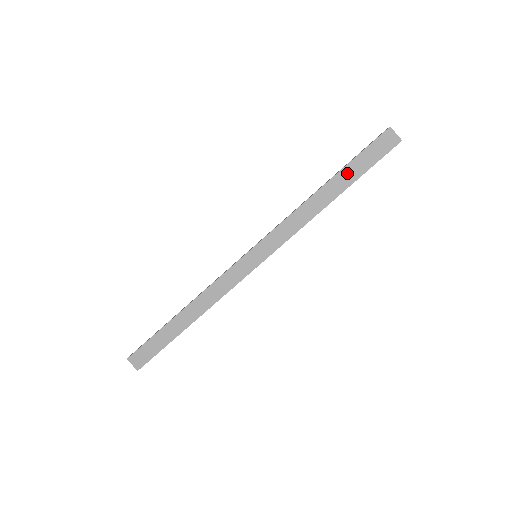
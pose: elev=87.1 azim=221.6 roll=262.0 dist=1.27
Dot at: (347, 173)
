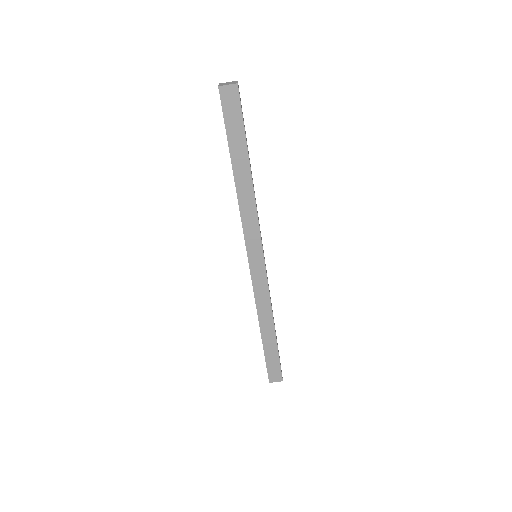
Dot at: (236, 149)
